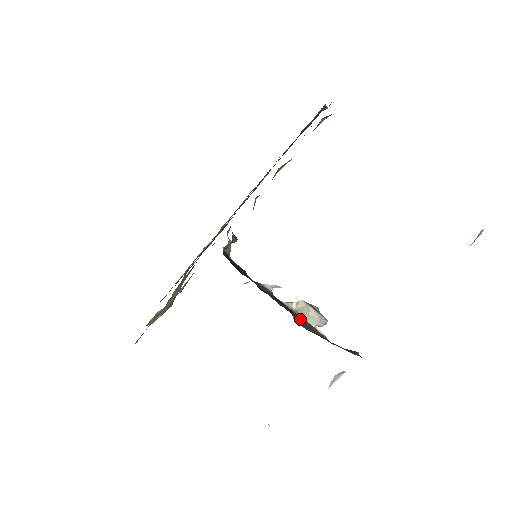
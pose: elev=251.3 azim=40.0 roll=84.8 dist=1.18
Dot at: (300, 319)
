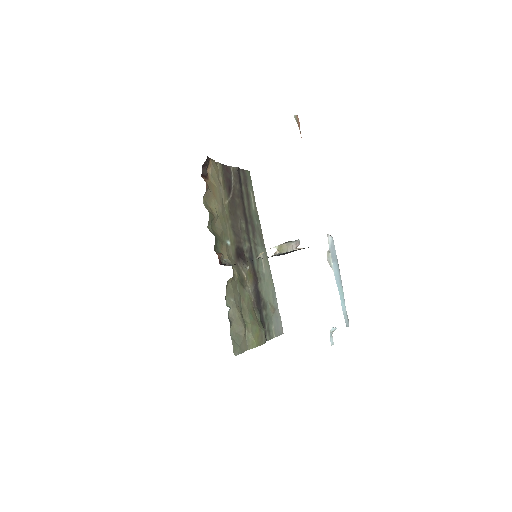
Dot at: (283, 254)
